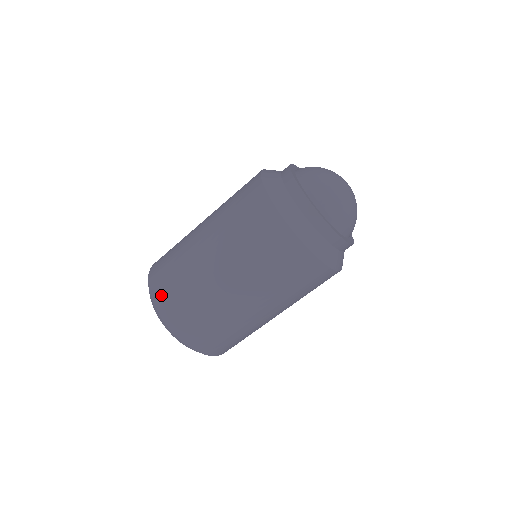
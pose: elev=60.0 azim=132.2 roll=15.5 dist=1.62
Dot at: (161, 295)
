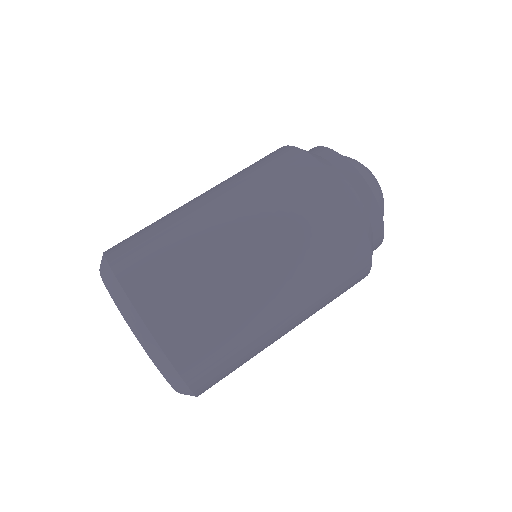
Dot at: occluded
